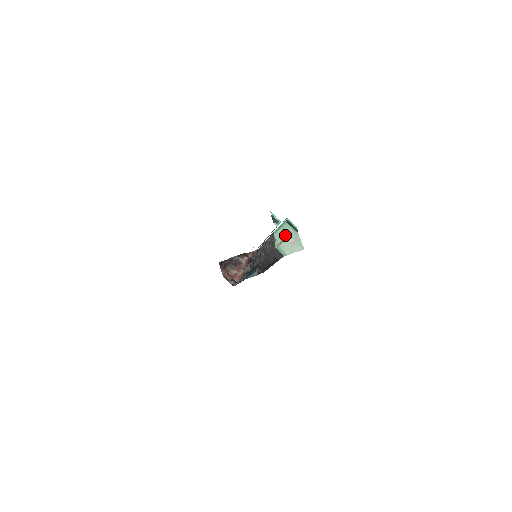
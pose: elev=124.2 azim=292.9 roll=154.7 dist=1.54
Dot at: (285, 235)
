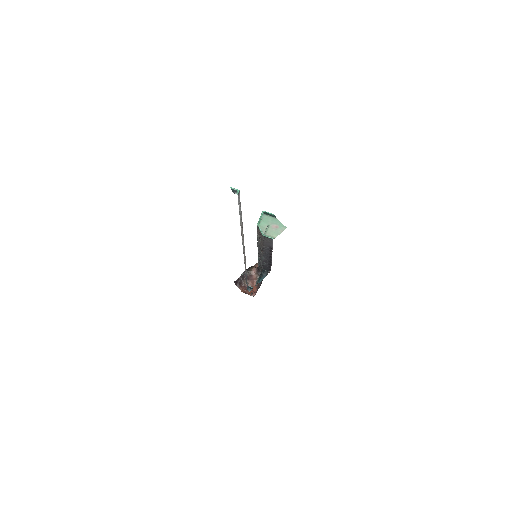
Dot at: (267, 224)
